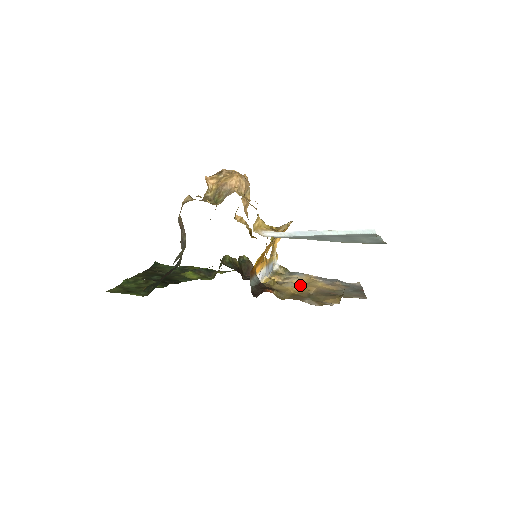
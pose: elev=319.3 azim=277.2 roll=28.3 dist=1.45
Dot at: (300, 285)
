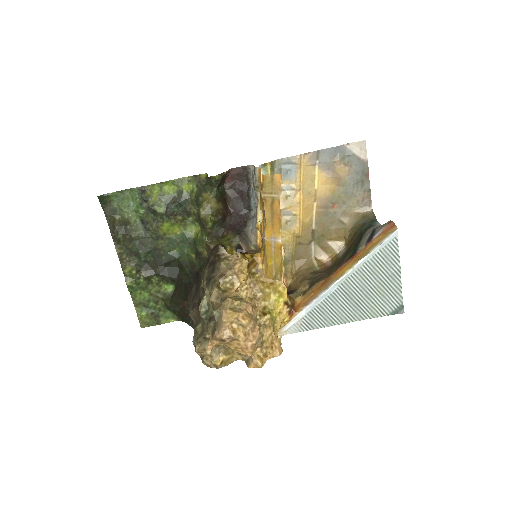
Dot at: (299, 213)
